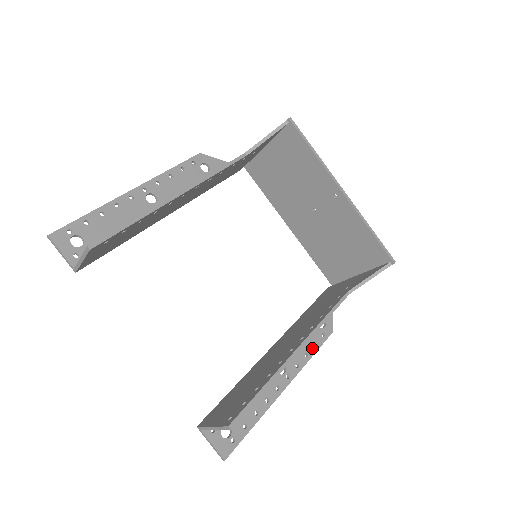
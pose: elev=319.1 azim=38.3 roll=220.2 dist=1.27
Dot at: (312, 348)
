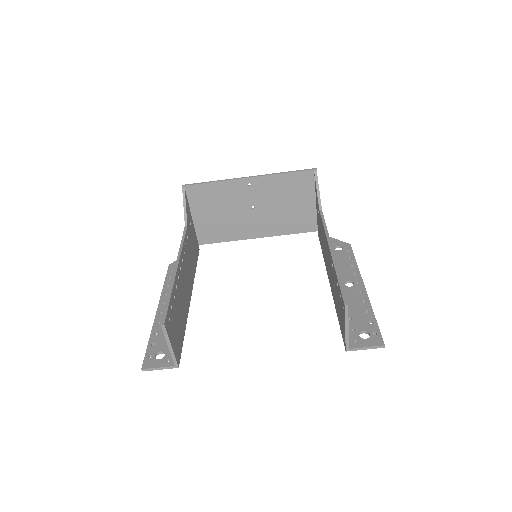
Dot at: (351, 261)
